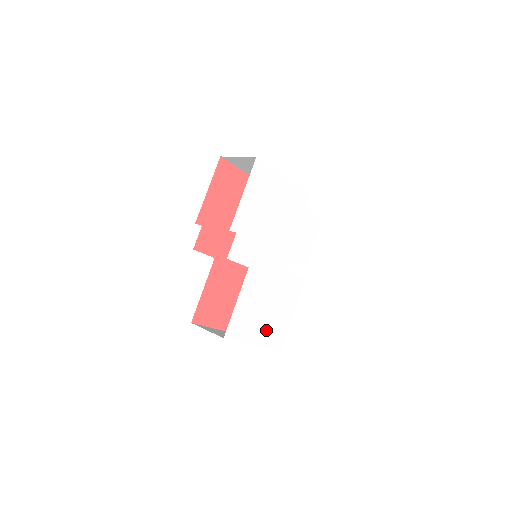
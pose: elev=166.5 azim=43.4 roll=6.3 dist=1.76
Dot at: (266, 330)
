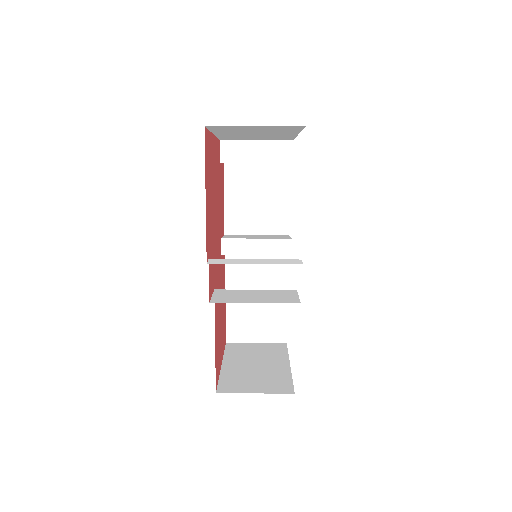
Dot at: occluded
